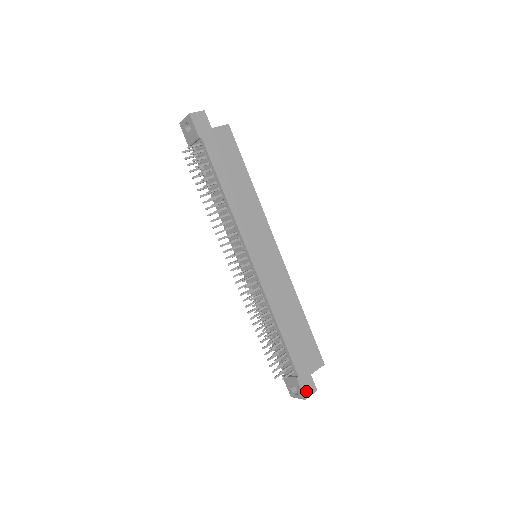
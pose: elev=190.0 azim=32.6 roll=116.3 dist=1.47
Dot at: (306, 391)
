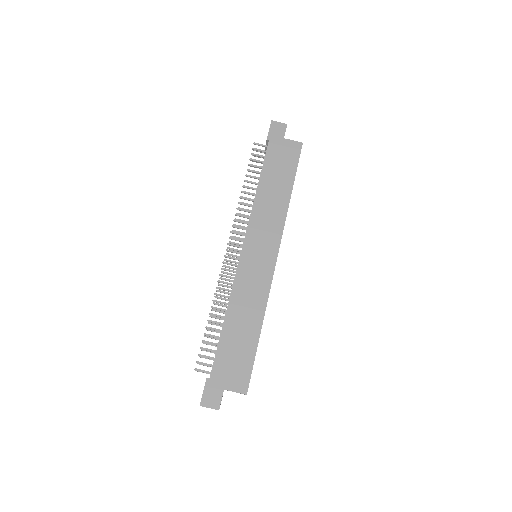
Dot at: (207, 399)
